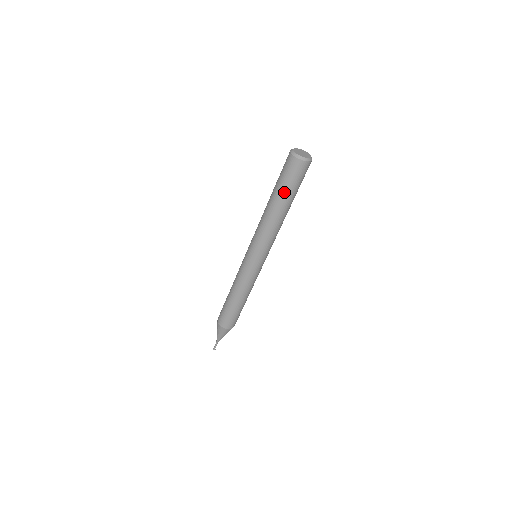
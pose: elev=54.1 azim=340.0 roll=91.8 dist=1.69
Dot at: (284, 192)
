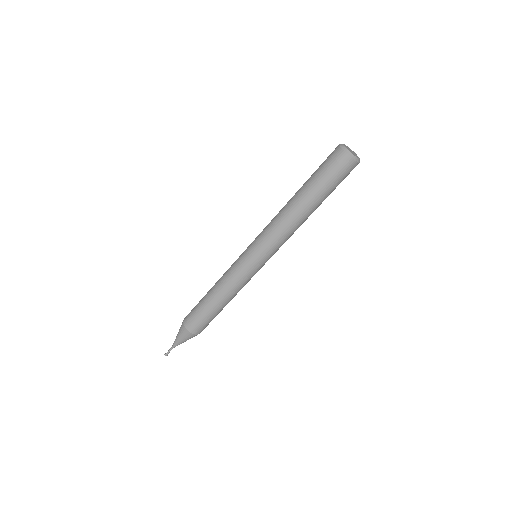
Dot at: (311, 181)
